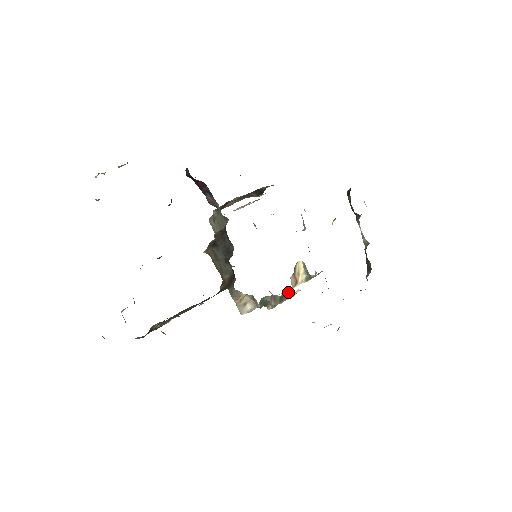
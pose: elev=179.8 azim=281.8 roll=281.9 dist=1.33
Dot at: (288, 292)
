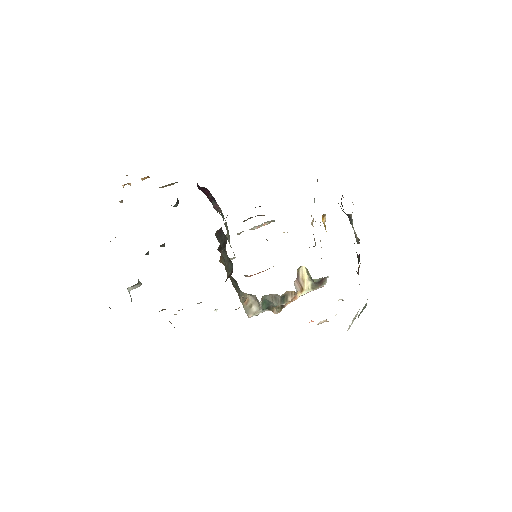
Dot at: (288, 292)
